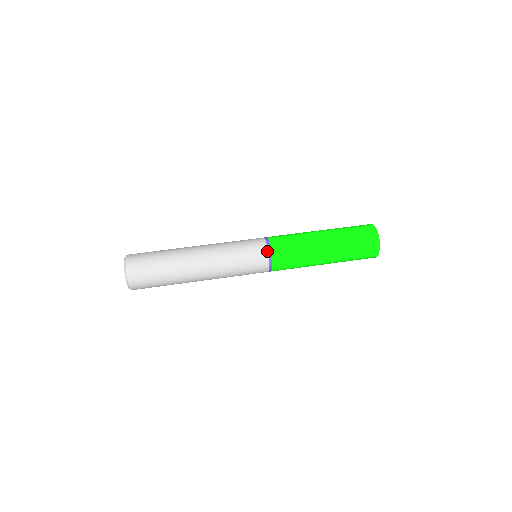
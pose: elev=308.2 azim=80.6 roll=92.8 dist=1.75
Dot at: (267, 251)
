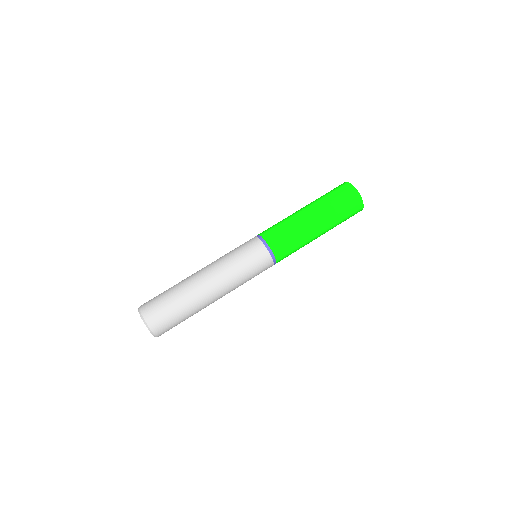
Dot at: (267, 251)
